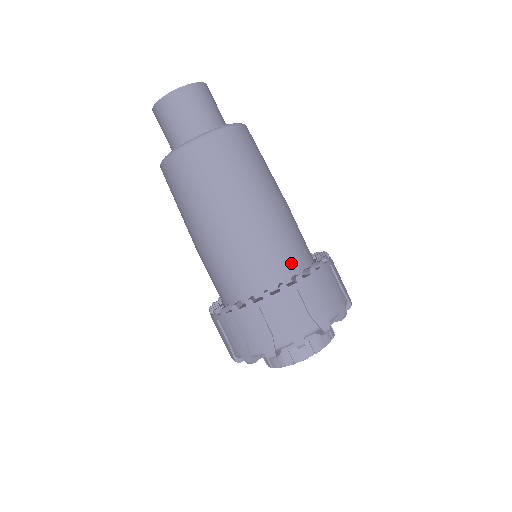
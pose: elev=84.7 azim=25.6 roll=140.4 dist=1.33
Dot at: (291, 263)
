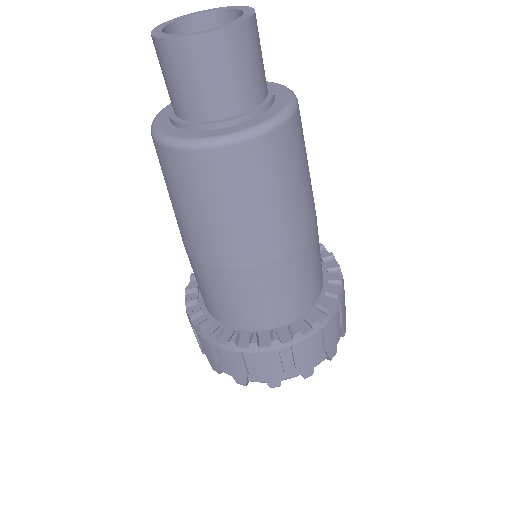
Dot at: (294, 306)
